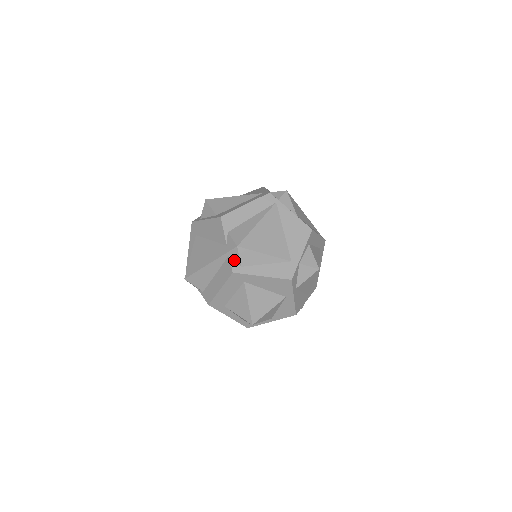
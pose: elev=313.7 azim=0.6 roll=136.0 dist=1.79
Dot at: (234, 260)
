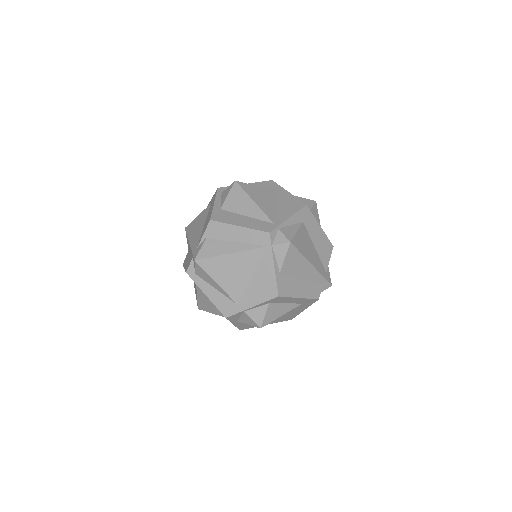
Dot at: occluded
